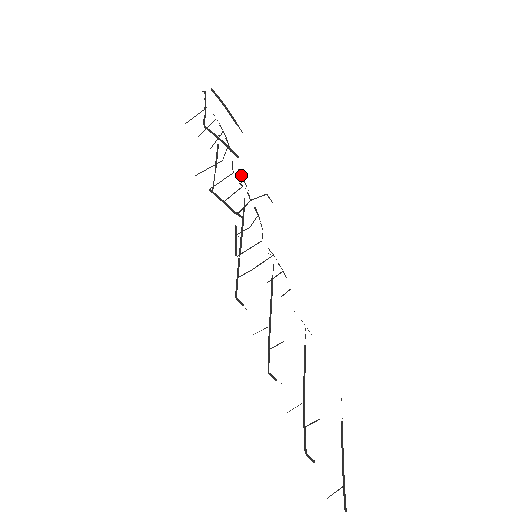
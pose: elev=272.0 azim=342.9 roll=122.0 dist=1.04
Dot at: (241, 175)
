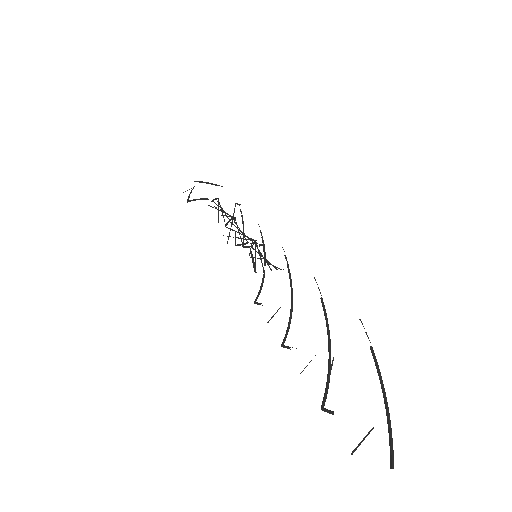
Dot at: occluded
